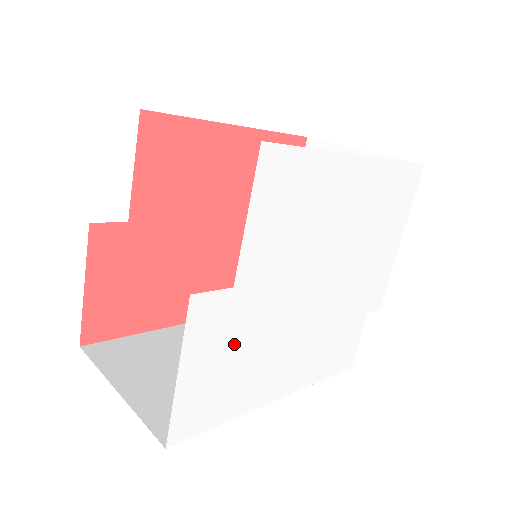
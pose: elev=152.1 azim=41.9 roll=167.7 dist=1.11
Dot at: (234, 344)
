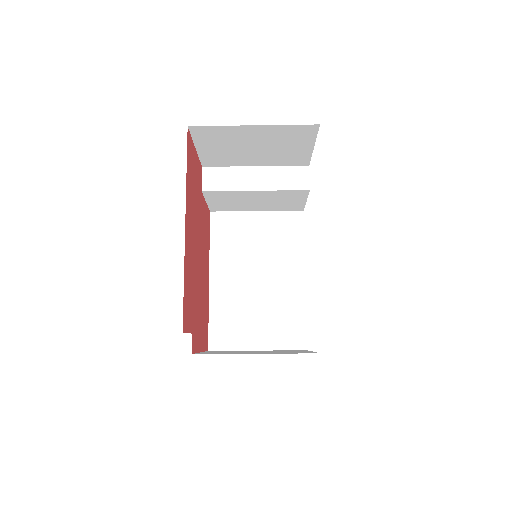
Dot at: occluded
